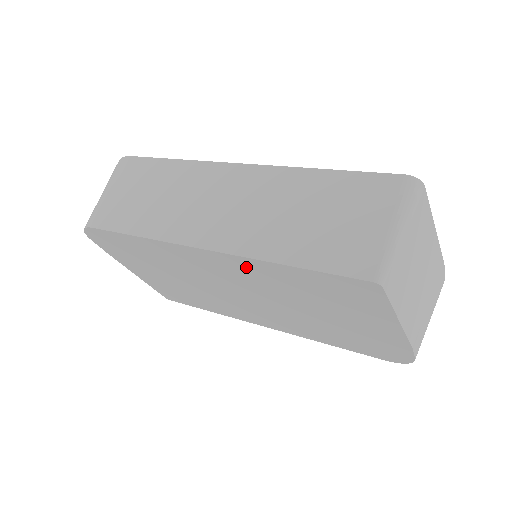
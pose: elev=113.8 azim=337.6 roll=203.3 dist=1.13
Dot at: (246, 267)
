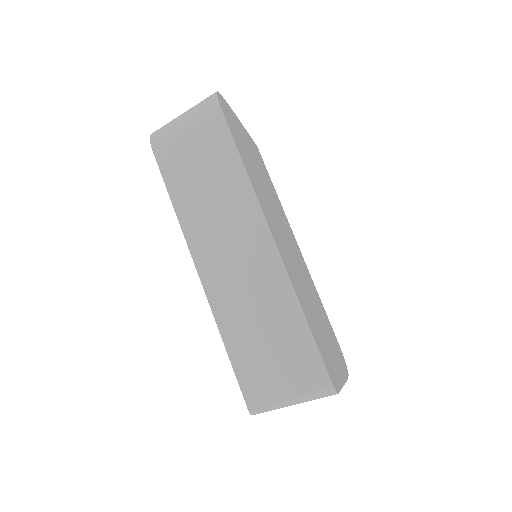
Dot at: occluded
